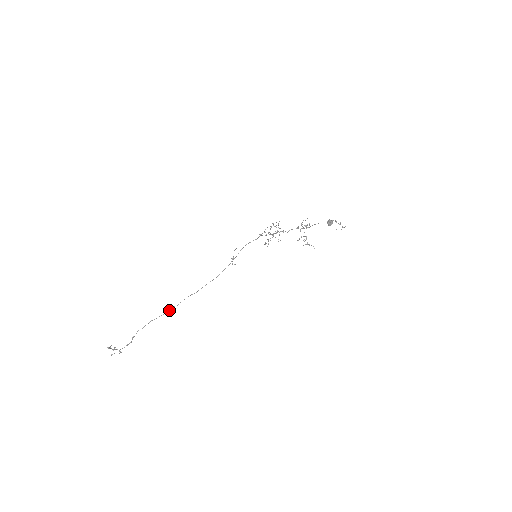
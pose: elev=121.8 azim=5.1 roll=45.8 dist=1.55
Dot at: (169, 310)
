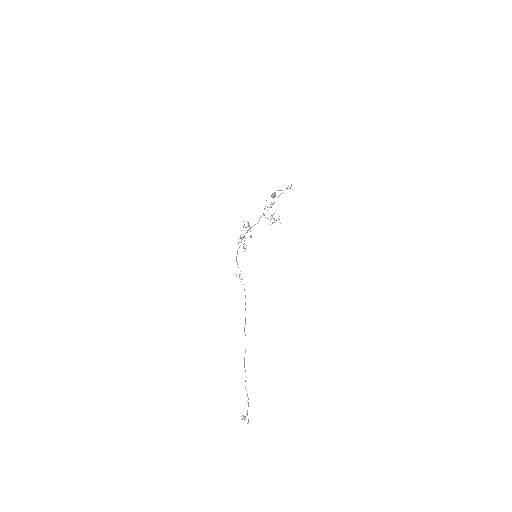
Dot at: occluded
